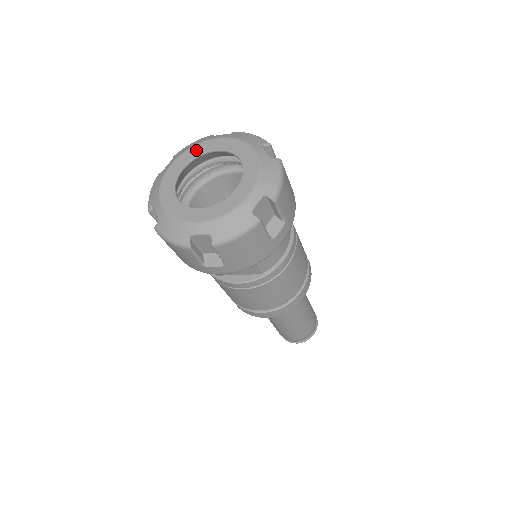
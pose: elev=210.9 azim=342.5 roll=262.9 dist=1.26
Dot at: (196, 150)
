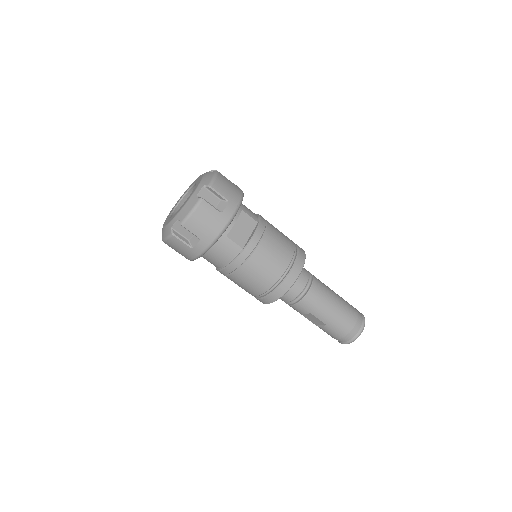
Dot at: (168, 216)
